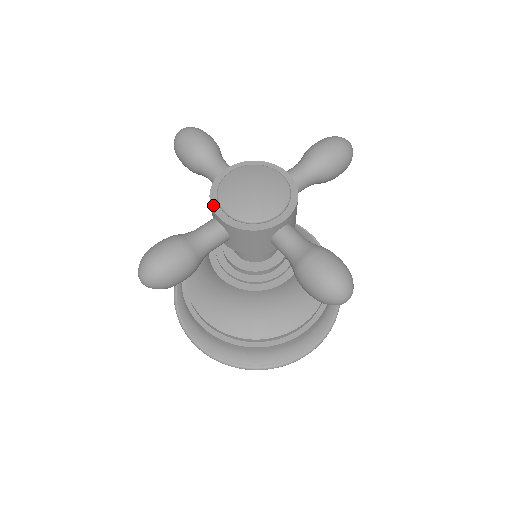
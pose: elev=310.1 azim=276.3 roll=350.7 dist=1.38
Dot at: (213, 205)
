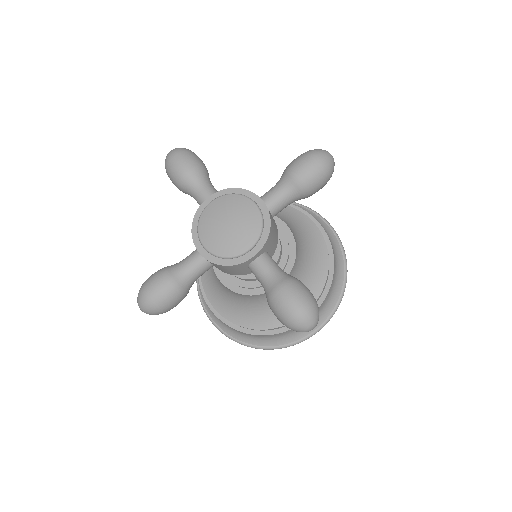
Dot at: (194, 239)
